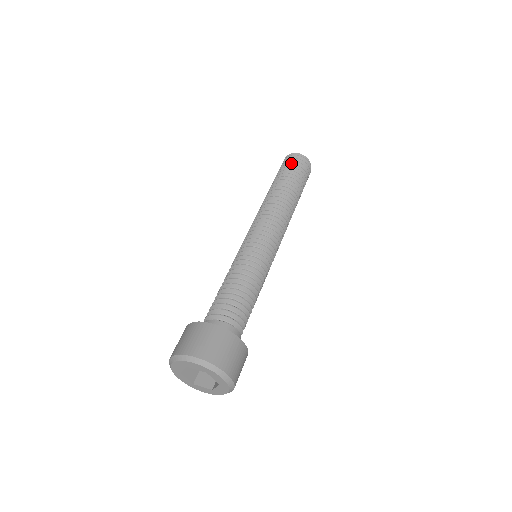
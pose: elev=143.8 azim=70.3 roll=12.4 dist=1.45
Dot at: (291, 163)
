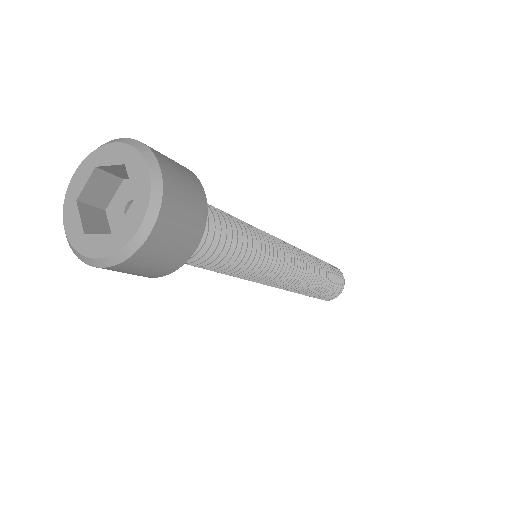
Dot at: occluded
